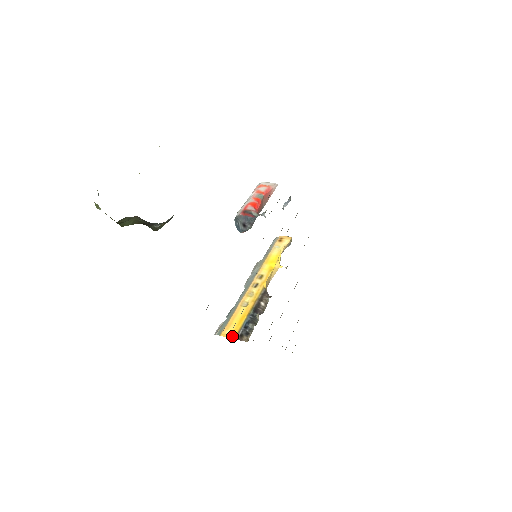
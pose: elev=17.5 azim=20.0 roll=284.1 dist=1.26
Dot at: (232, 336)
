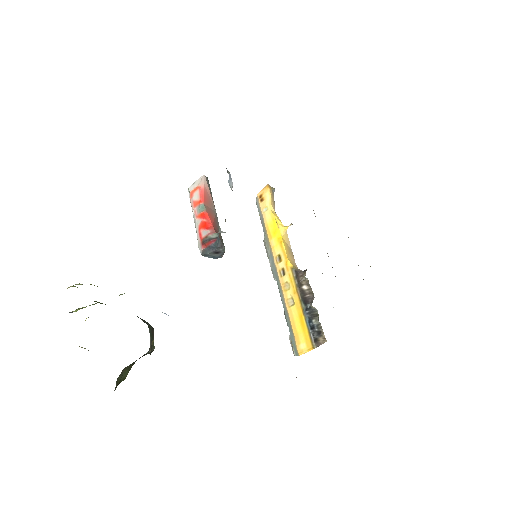
Dot at: (309, 348)
